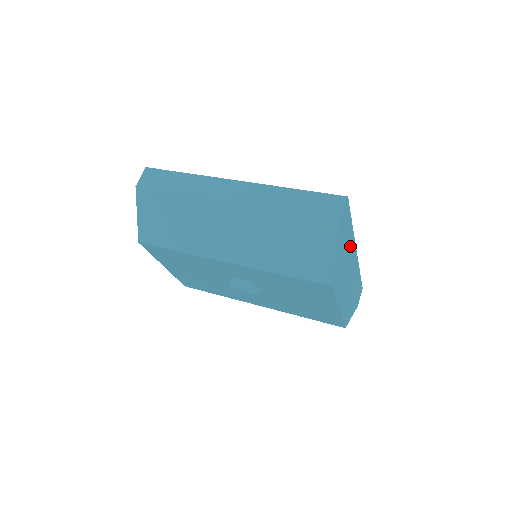
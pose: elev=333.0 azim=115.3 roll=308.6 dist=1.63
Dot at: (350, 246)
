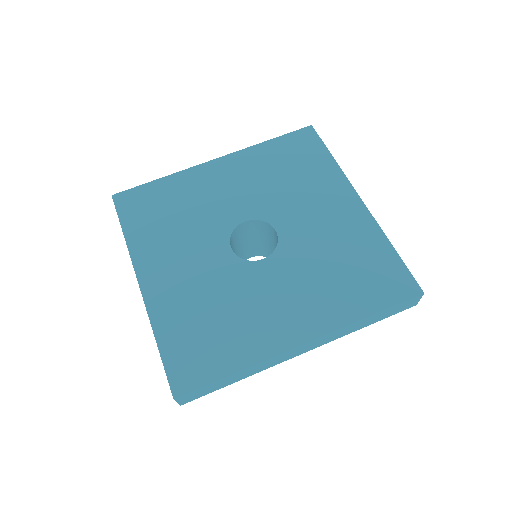
Dot at: occluded
